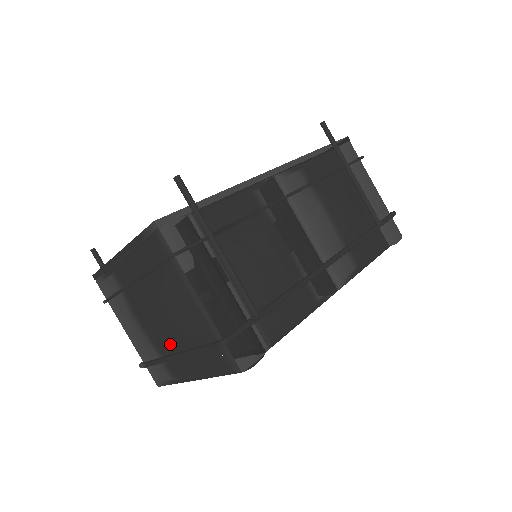
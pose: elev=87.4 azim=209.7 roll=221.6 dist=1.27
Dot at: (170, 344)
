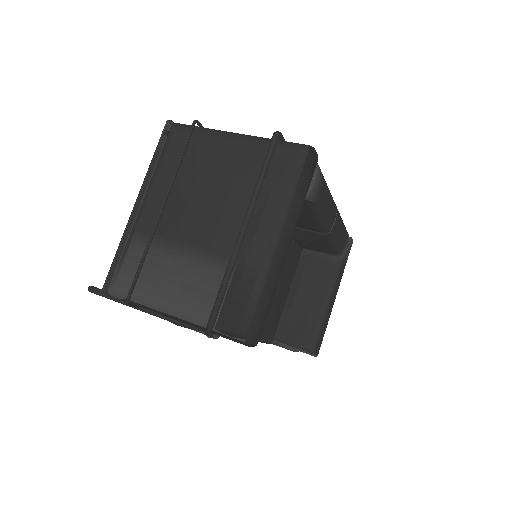
Dot at: (231, 220)
